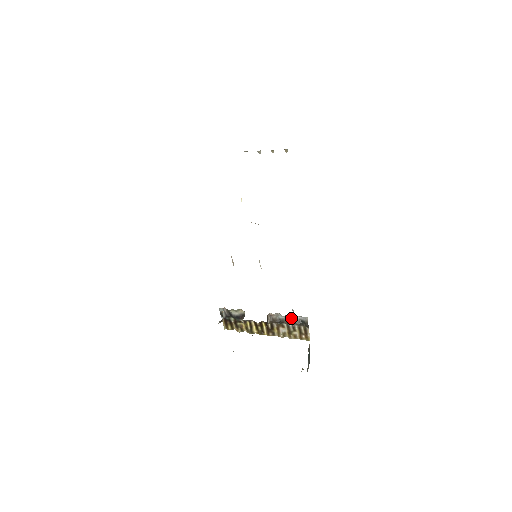
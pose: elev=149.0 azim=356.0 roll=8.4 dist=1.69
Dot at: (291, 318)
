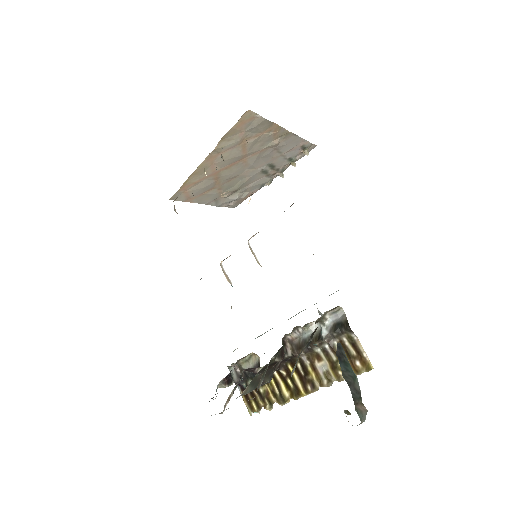
Dot at: (321, 328)
